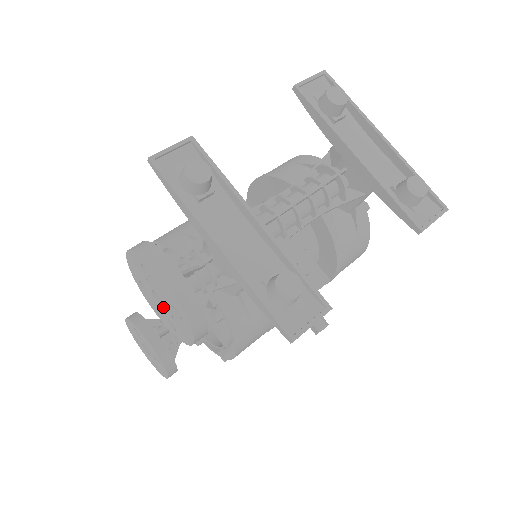
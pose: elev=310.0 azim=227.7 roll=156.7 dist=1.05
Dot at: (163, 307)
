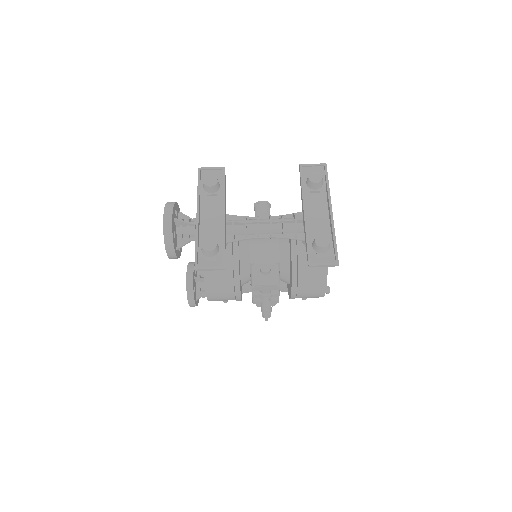
Dot at: occluded
